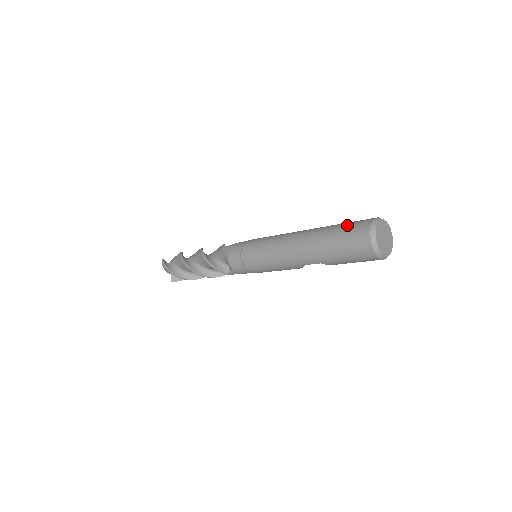
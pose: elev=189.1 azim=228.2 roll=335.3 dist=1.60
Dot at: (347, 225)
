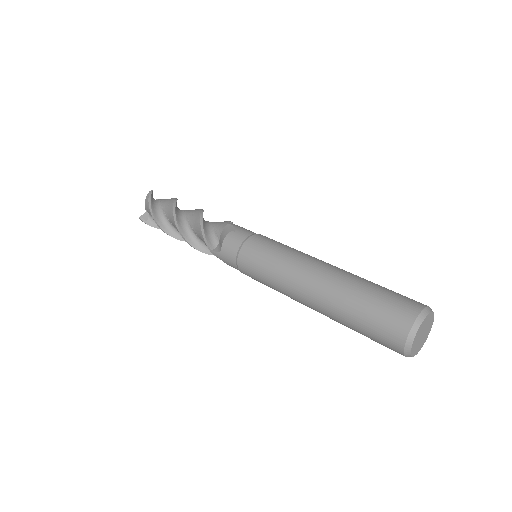
Dot at: (369, 332)
